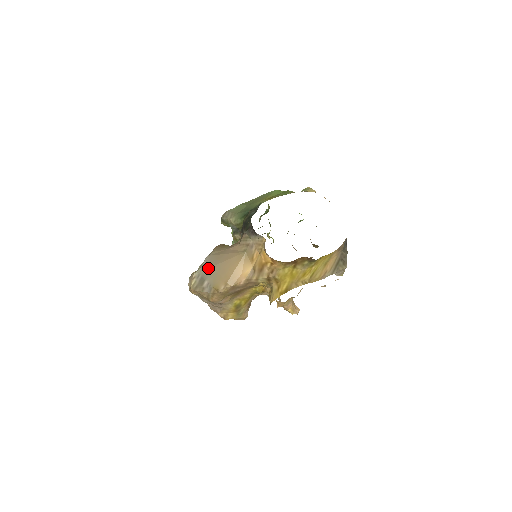
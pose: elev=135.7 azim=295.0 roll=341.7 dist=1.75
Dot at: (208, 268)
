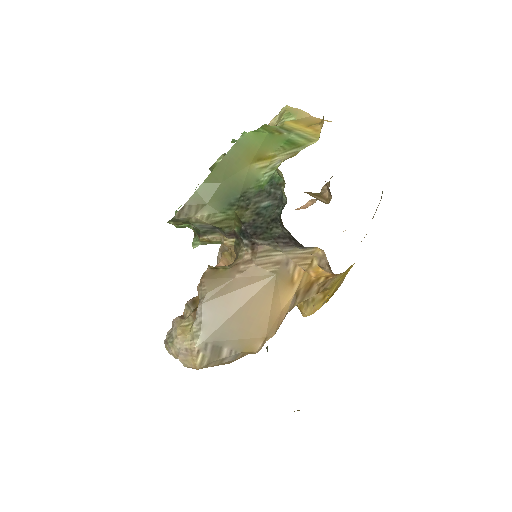
Dot at: (219, 327)
